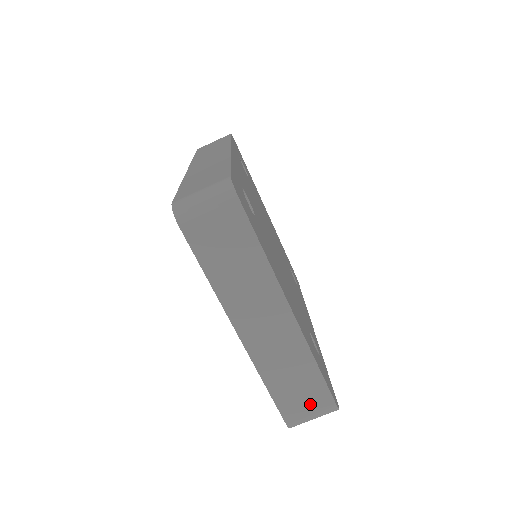
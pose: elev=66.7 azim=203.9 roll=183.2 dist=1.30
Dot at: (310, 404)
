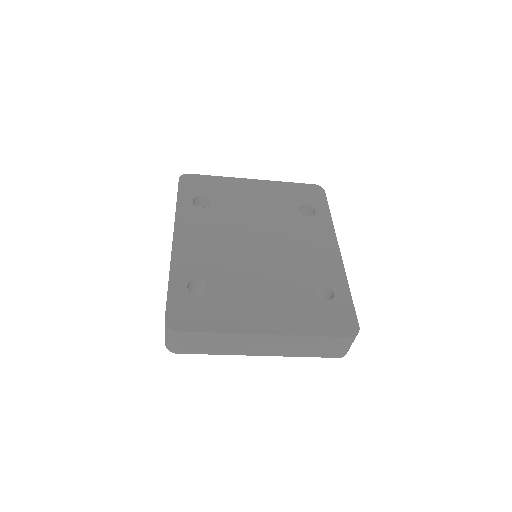
Dot at: (336, 346)
